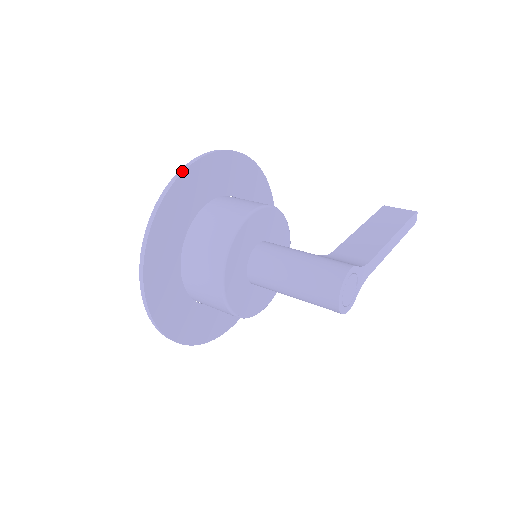
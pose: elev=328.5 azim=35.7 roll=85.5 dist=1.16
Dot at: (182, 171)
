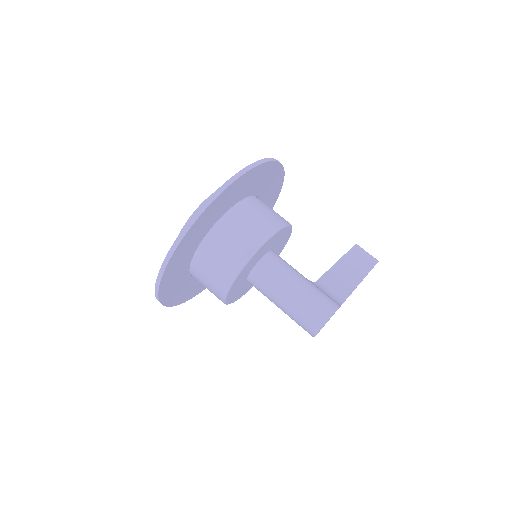
Dot at: (242, 173)
